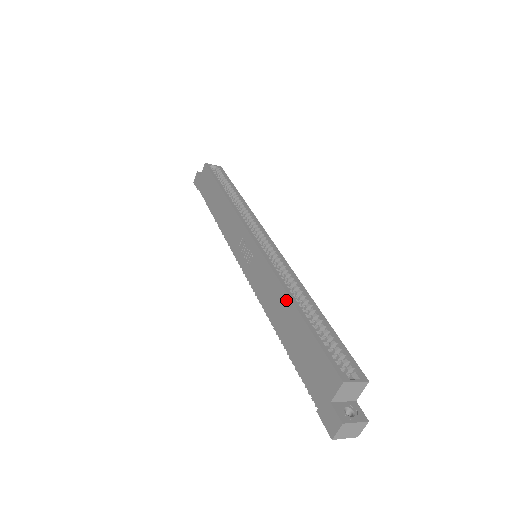
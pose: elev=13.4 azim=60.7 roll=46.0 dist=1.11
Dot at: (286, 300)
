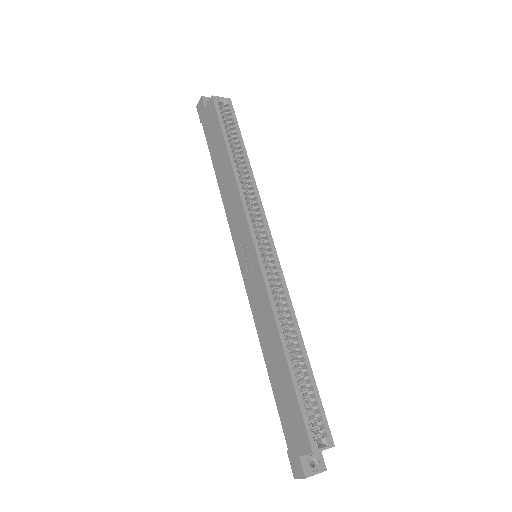
Dot at: (278, 343)
